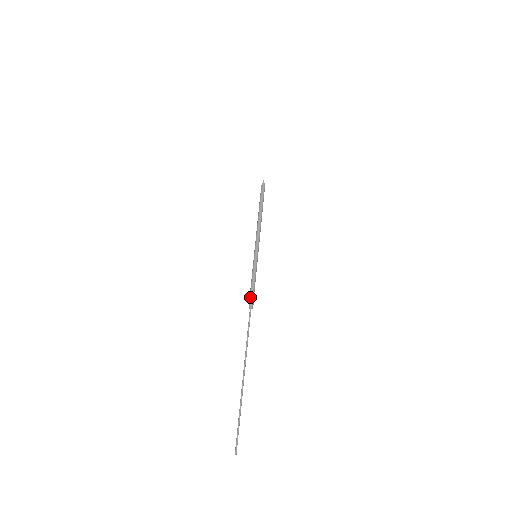
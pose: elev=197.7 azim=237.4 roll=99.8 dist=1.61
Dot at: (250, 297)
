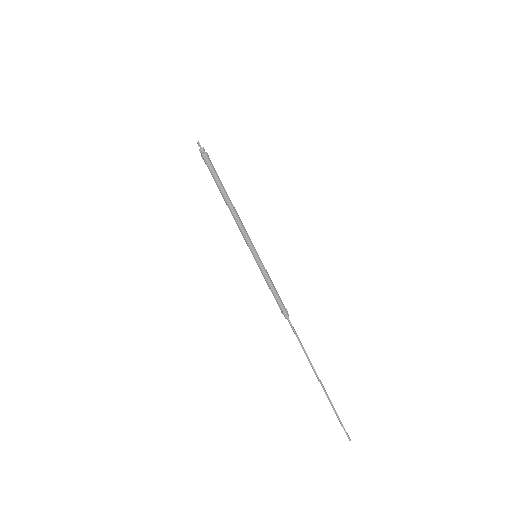
Dot at: occluded
